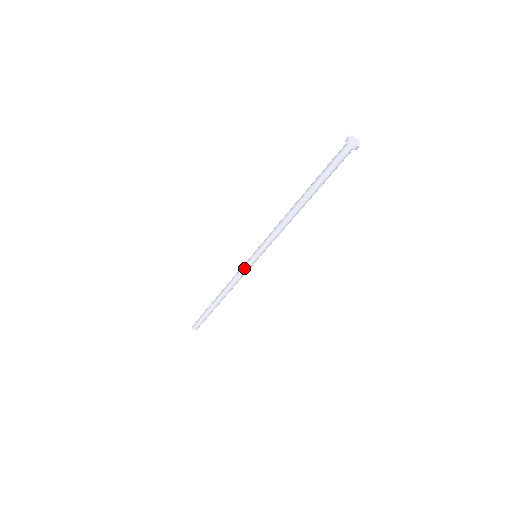
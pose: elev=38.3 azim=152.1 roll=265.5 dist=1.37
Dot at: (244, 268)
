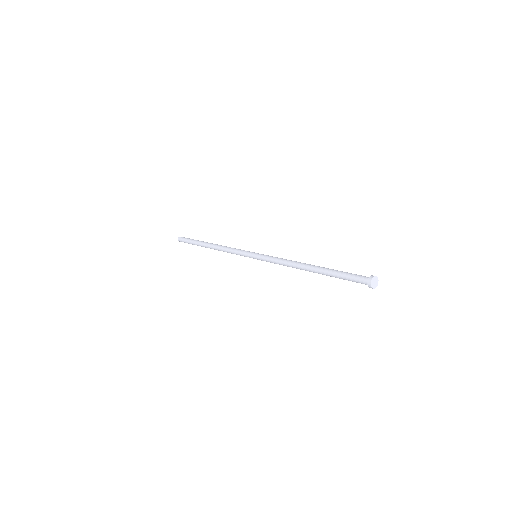
Dot at: occluded
